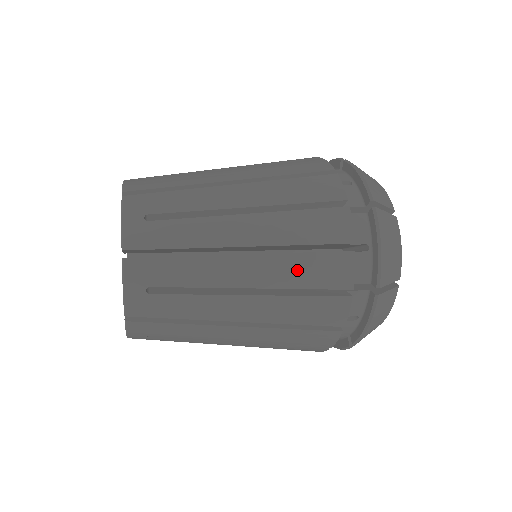
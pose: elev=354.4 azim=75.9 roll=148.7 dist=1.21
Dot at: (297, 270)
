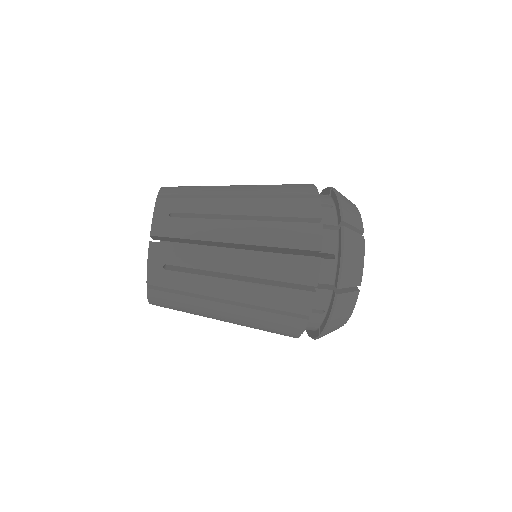
Dot at: occluded
